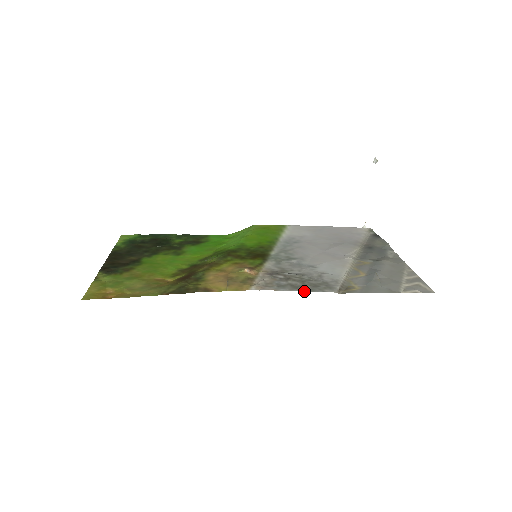
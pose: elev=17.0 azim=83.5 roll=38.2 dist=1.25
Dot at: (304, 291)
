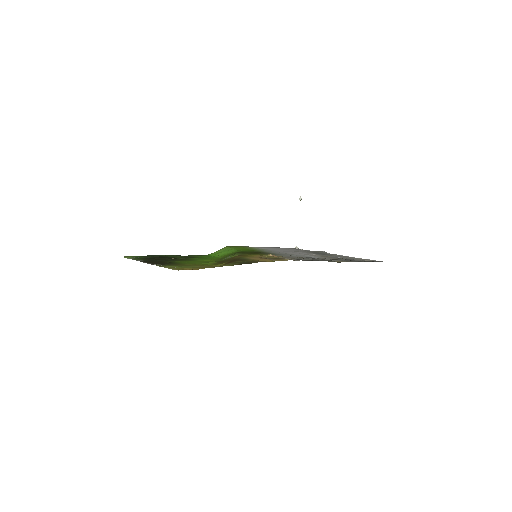
Dot at: occluded
